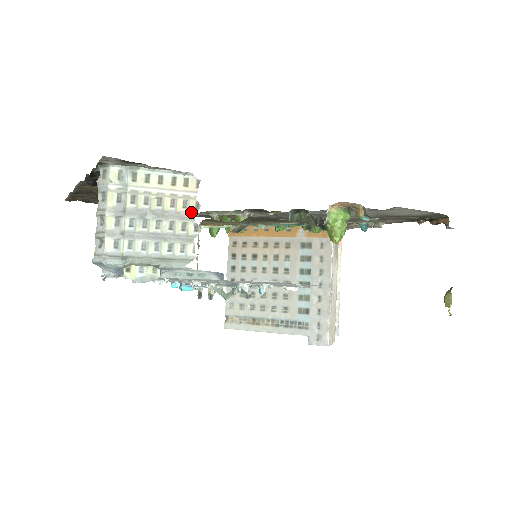
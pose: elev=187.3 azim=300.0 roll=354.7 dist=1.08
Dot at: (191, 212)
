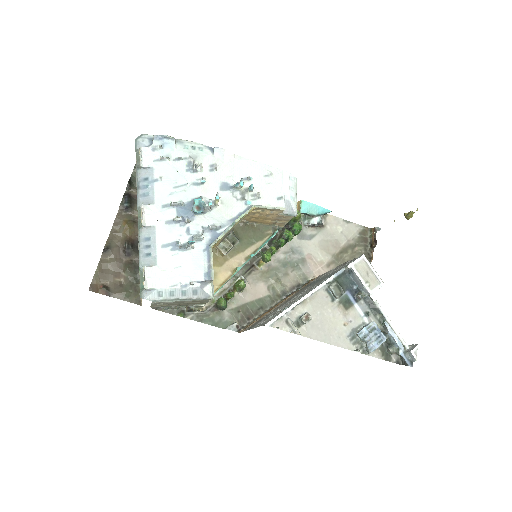
Dot at: occluded
